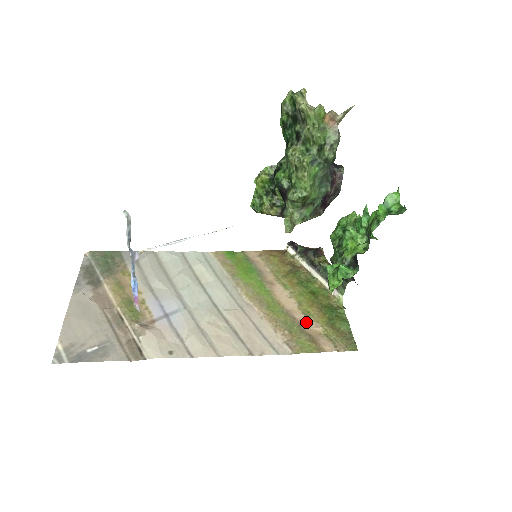
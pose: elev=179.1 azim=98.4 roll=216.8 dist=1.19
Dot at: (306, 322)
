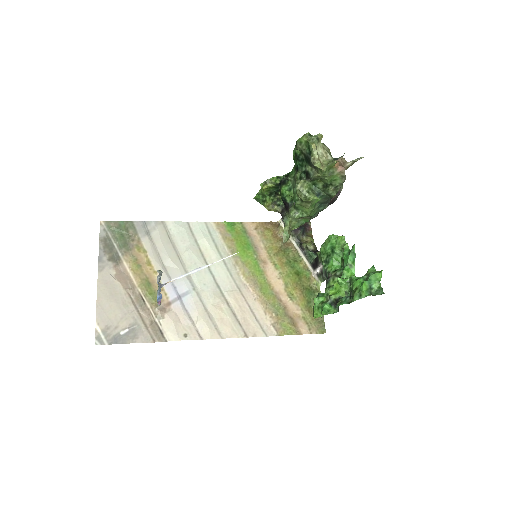
Dot at: (290, 305)
